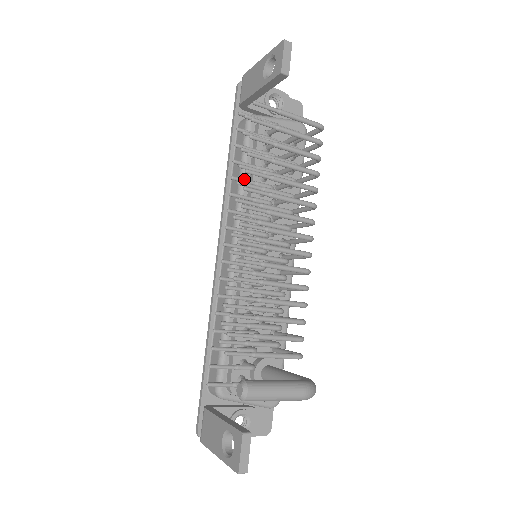
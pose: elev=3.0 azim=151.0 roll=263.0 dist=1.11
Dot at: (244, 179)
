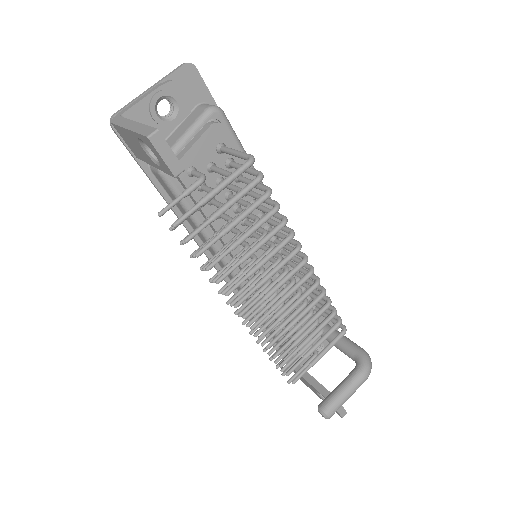
Dot at: occluded
